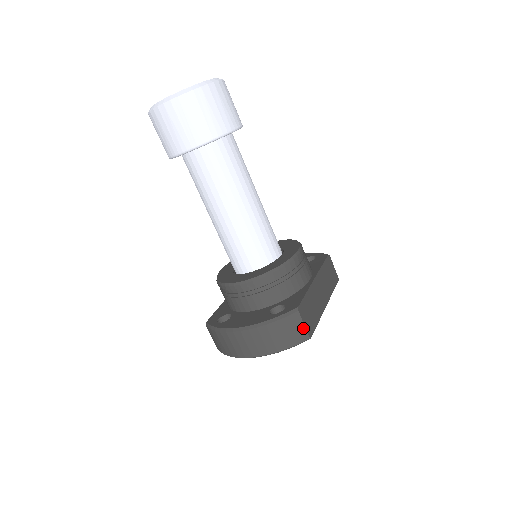
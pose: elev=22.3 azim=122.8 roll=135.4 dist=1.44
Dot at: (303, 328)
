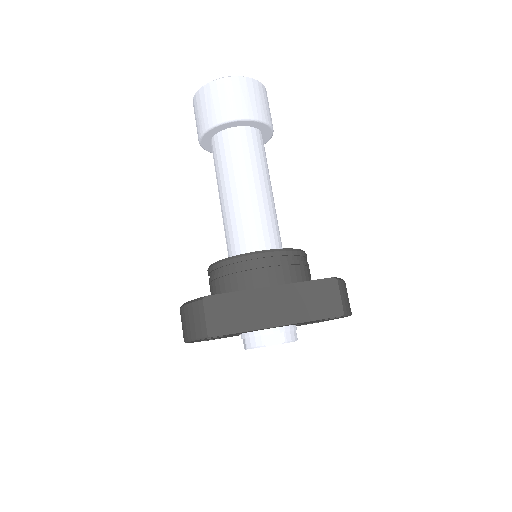
Dot at: (204, 321)
